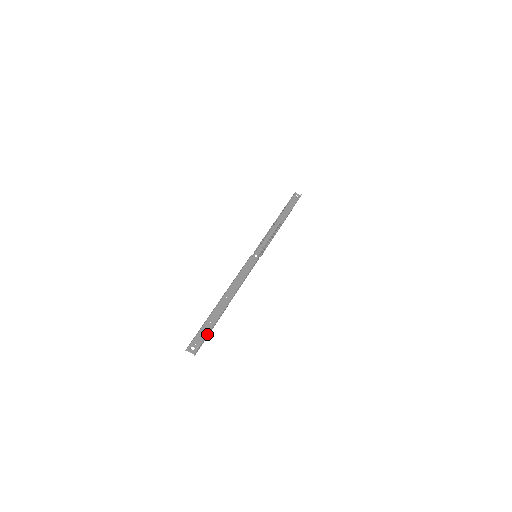
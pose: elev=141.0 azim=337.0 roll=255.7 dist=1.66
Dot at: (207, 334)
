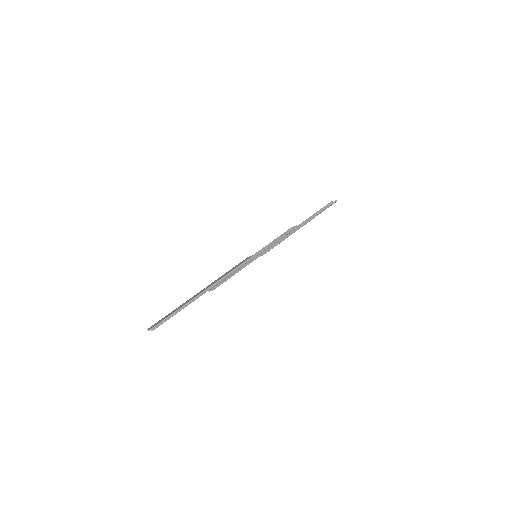
Dot at: (170, 315)
